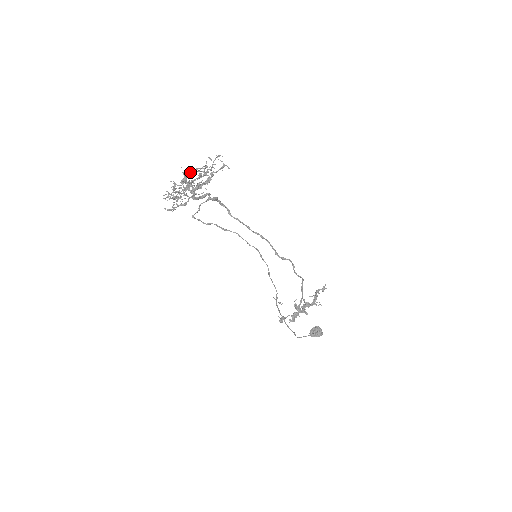
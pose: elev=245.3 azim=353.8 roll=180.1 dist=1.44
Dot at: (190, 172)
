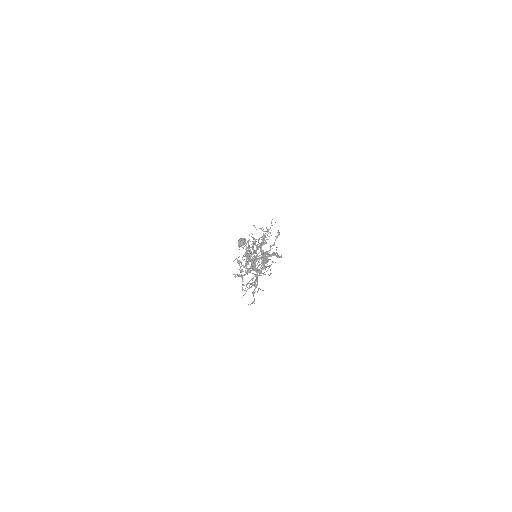
Dot at: occluded
